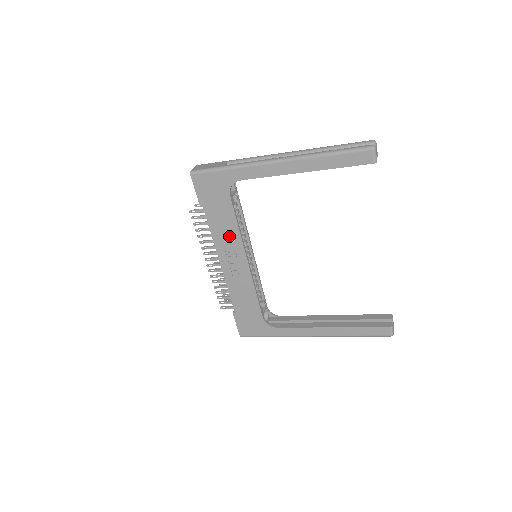
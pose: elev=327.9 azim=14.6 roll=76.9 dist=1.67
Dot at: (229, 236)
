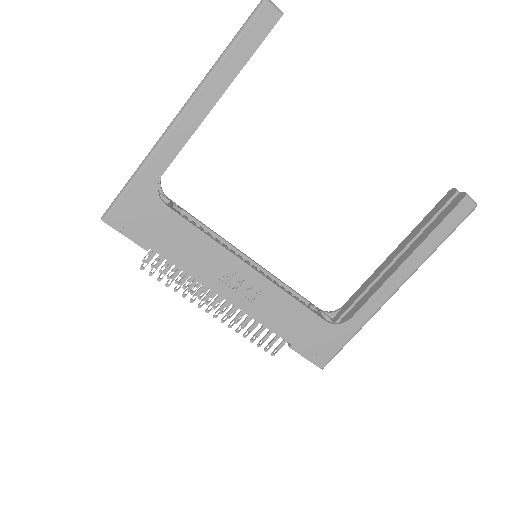
Dot at: (207, 256)
